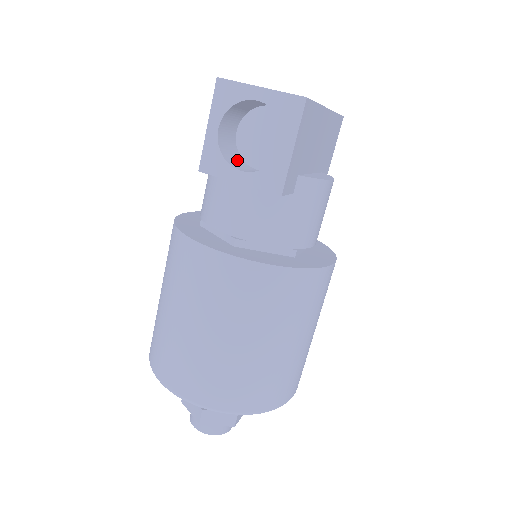
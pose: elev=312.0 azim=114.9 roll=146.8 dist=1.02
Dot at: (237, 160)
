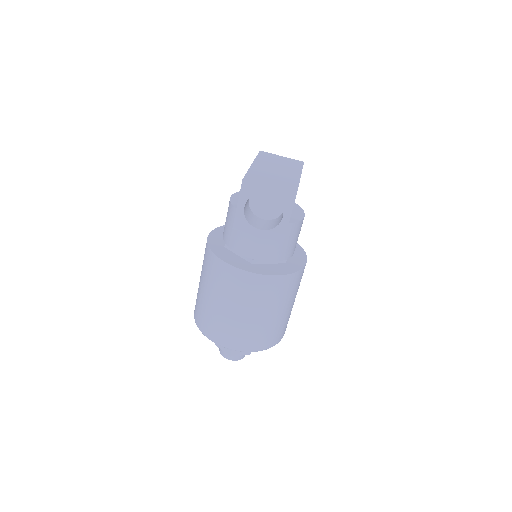
Dot at: (252, 217)
